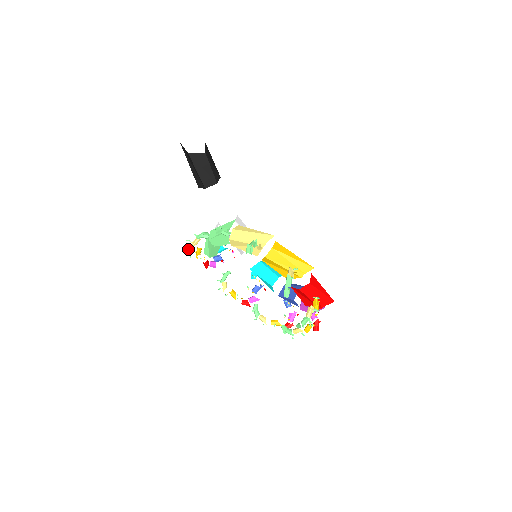
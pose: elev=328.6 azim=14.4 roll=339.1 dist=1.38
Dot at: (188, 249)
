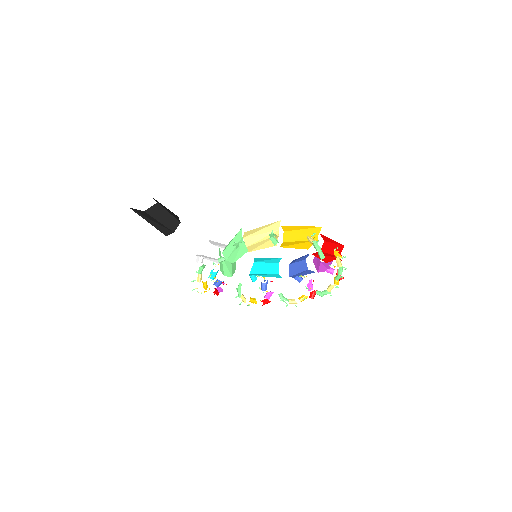
Dot at: occluded
